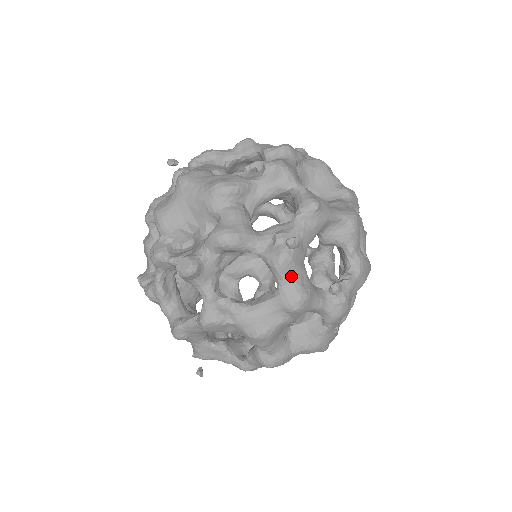
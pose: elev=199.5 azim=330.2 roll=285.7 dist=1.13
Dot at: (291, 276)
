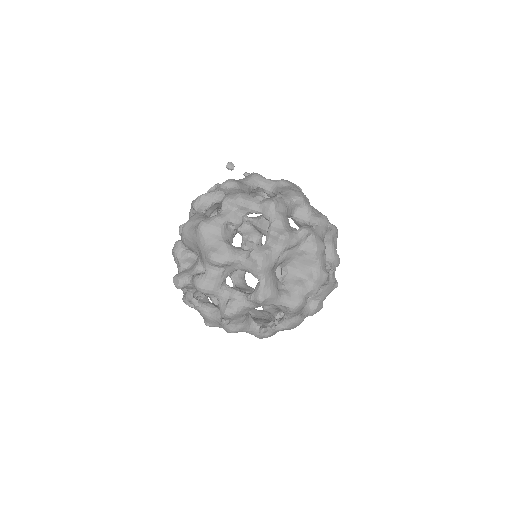
Dot at: occluded
